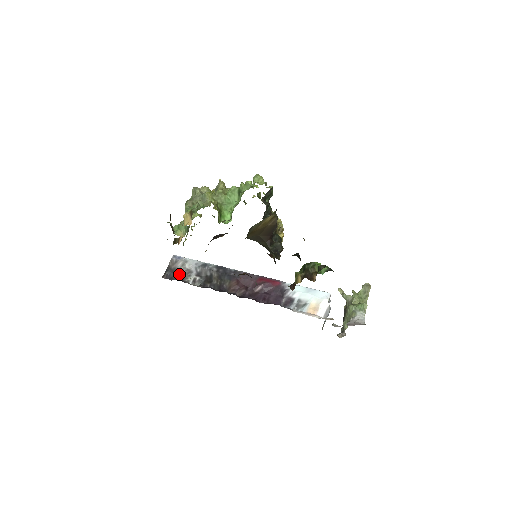
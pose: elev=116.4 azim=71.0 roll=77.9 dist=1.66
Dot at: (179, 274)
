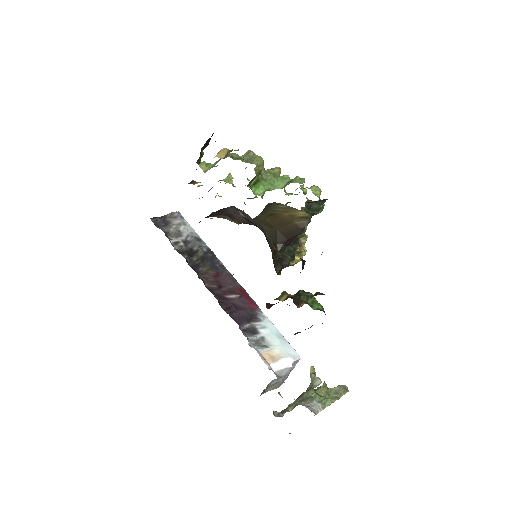
Dot at: (168, 228)
